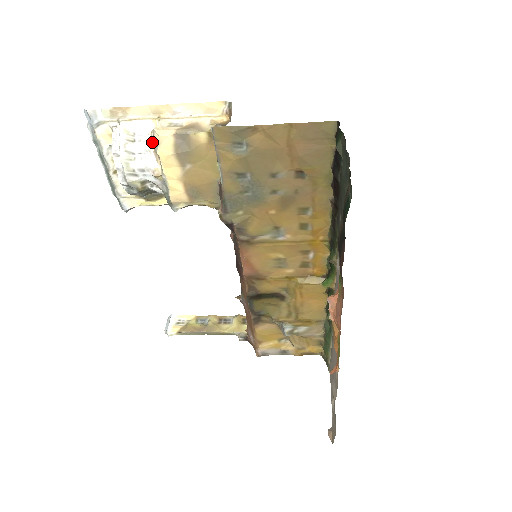
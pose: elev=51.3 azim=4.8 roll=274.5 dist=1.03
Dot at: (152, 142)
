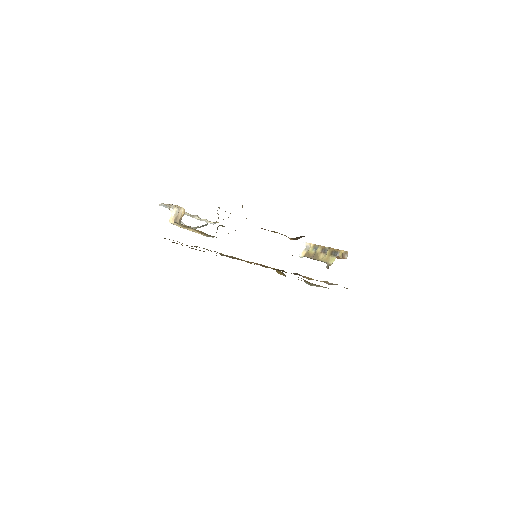
Dot at: occluded
